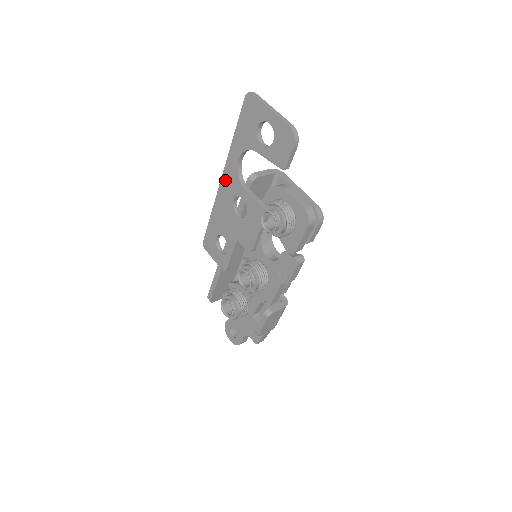
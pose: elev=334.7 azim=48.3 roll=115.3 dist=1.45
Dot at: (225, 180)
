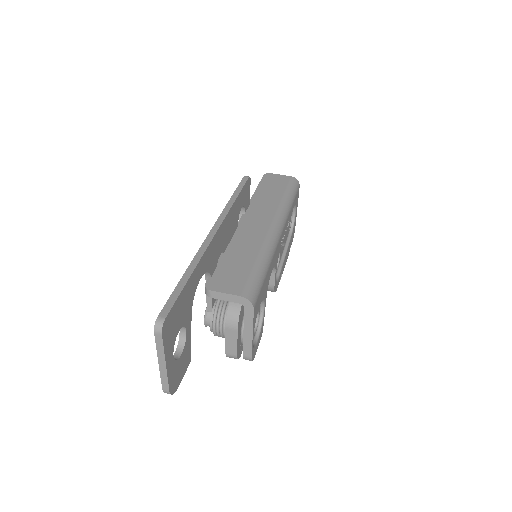
Dot at: occluded
